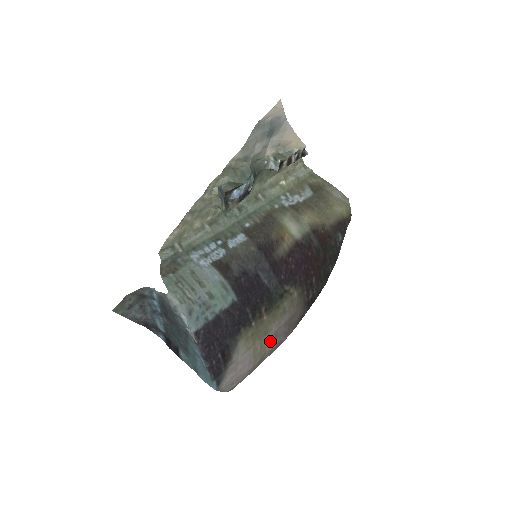
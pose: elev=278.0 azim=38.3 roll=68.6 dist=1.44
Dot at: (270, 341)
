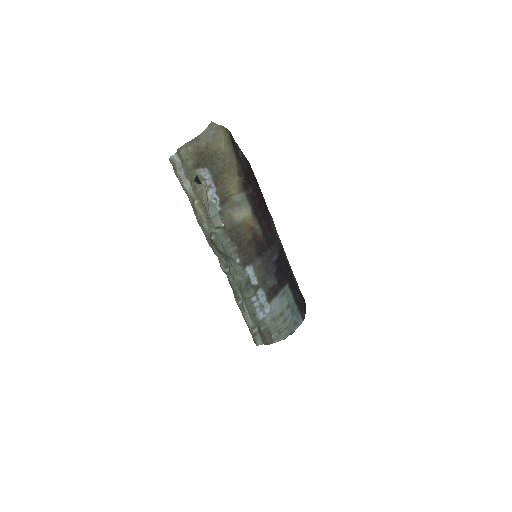
Dot at: occluded
